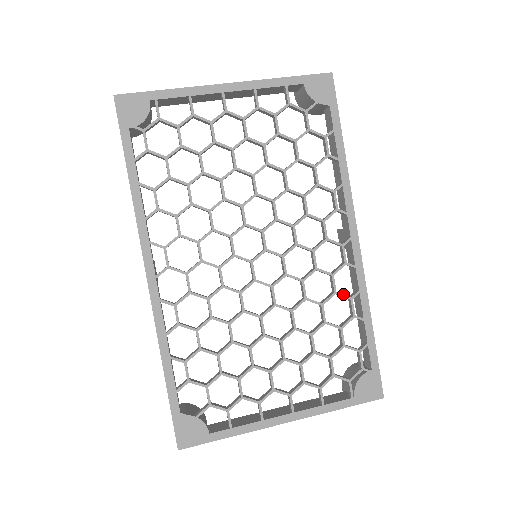
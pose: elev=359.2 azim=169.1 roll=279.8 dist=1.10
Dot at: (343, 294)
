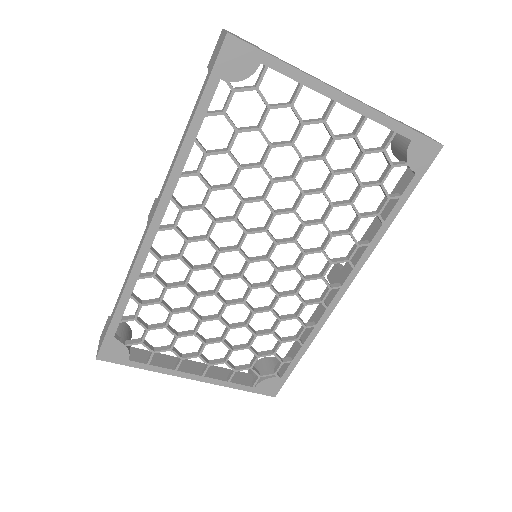
Dot at: (302, 321)
